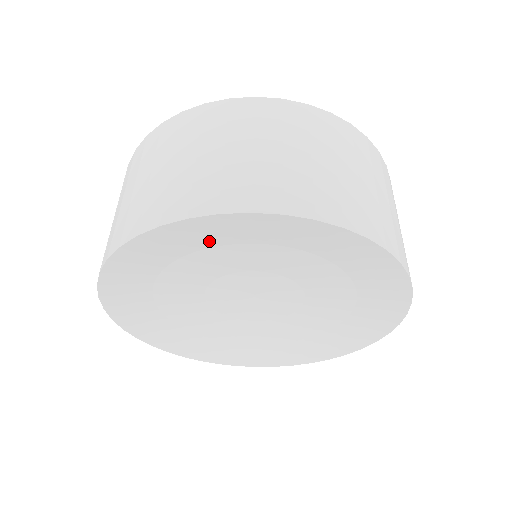
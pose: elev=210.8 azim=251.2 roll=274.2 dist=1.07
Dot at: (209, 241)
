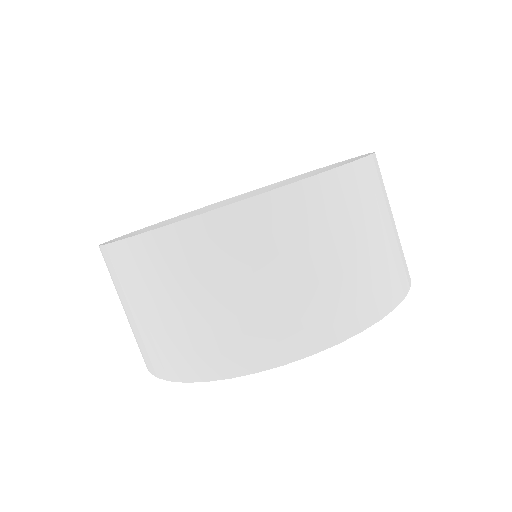
Dot at: occluded
